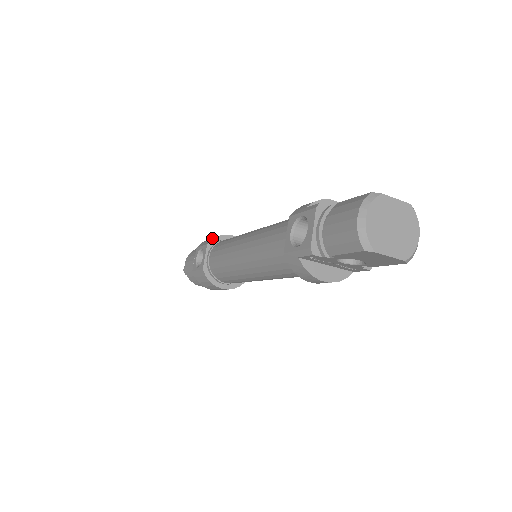
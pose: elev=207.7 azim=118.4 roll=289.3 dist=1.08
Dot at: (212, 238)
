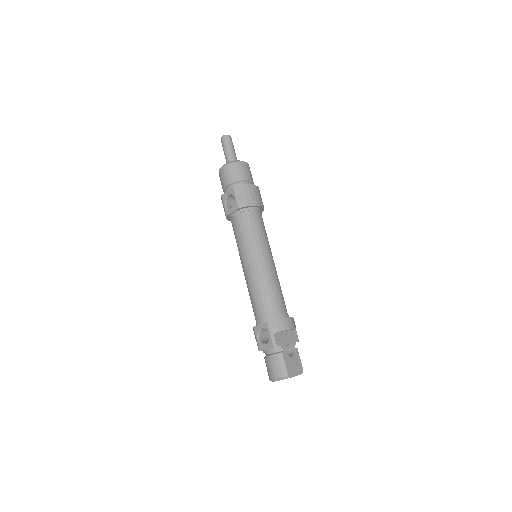
Dot at: (245, 202)
